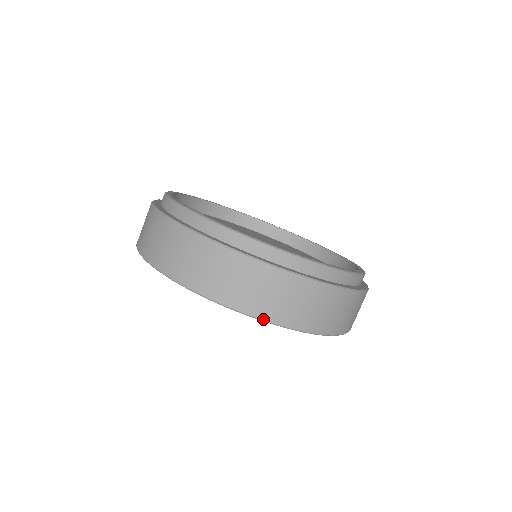
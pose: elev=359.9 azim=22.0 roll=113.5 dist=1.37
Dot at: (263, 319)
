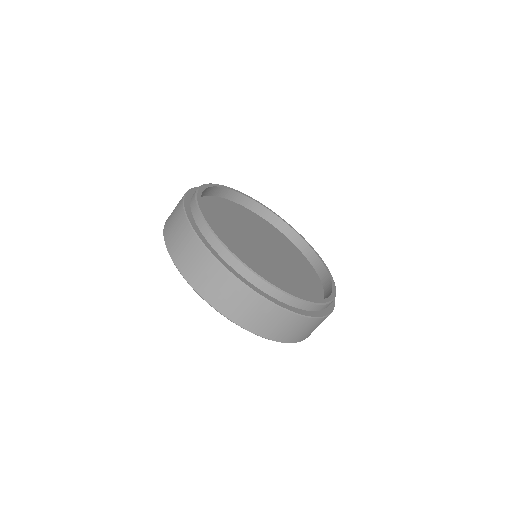
Dot at: (238, 324)
